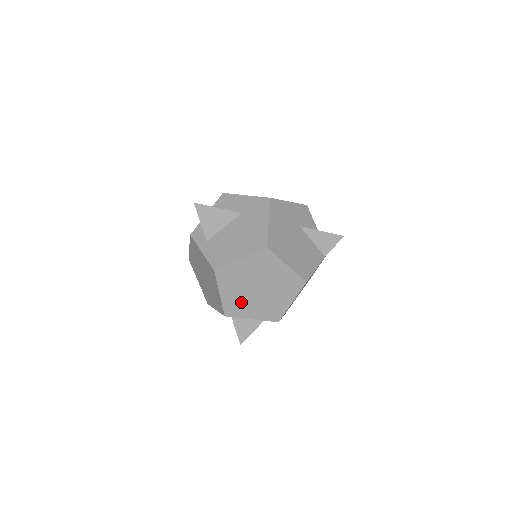
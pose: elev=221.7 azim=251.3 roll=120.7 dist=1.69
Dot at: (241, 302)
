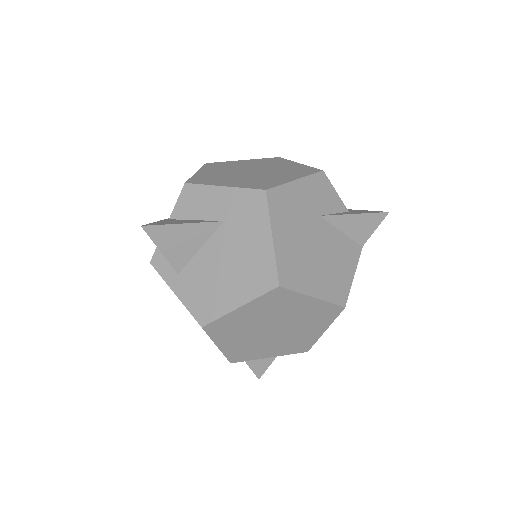
Dot at: (250, 346)
